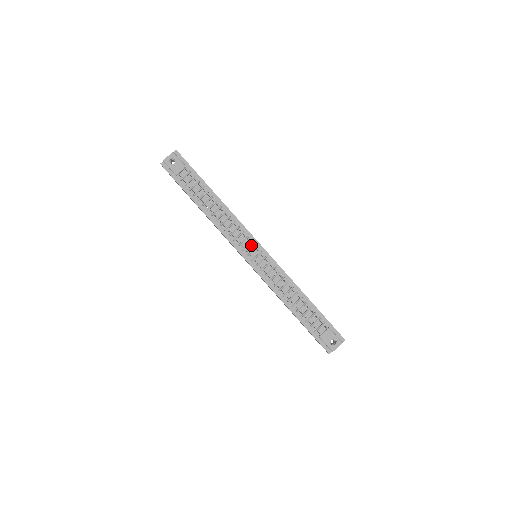
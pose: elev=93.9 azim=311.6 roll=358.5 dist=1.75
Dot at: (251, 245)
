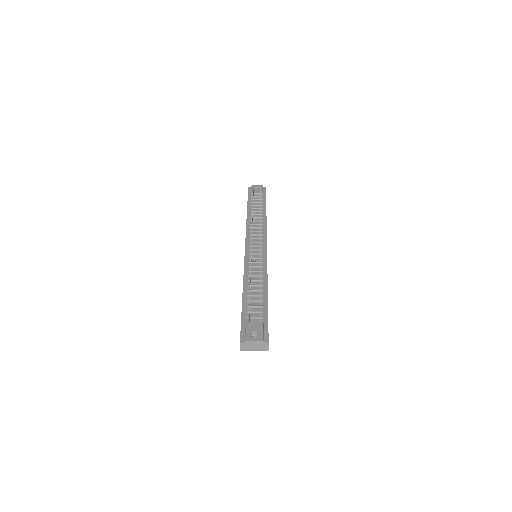
Dot at: (259, 243)
